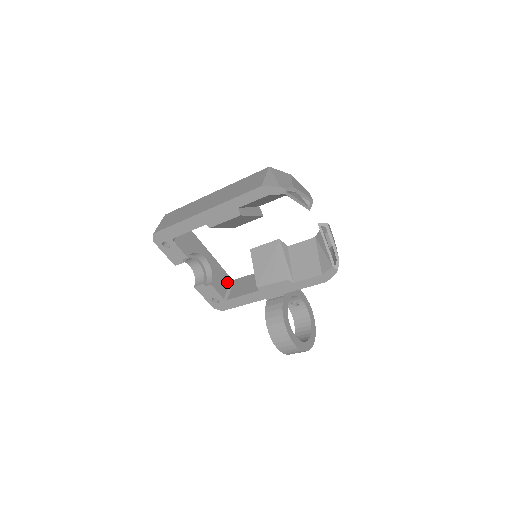
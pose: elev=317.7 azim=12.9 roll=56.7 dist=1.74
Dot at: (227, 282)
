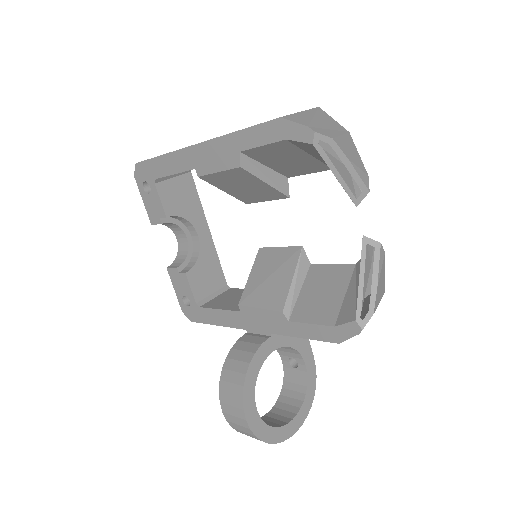
Dot at: (217, 285)
